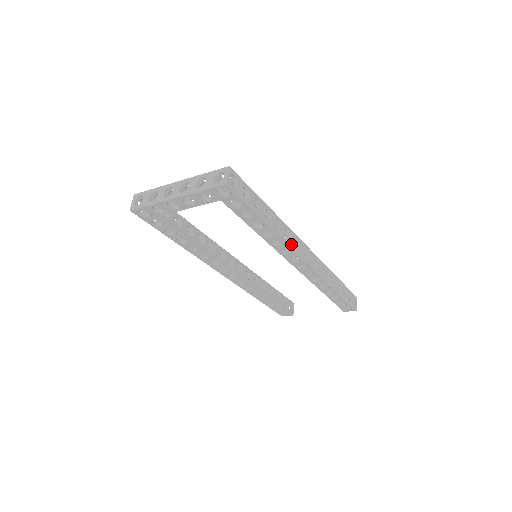
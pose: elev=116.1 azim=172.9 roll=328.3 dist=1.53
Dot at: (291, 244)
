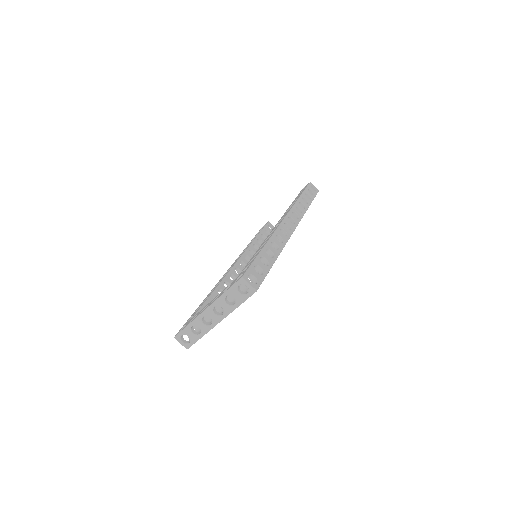
Dot at: (286, 239)
